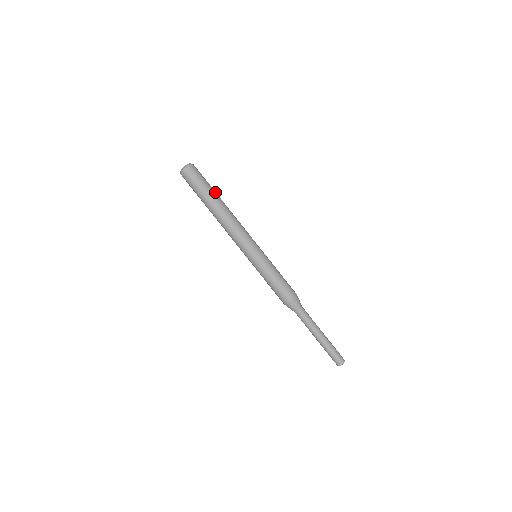
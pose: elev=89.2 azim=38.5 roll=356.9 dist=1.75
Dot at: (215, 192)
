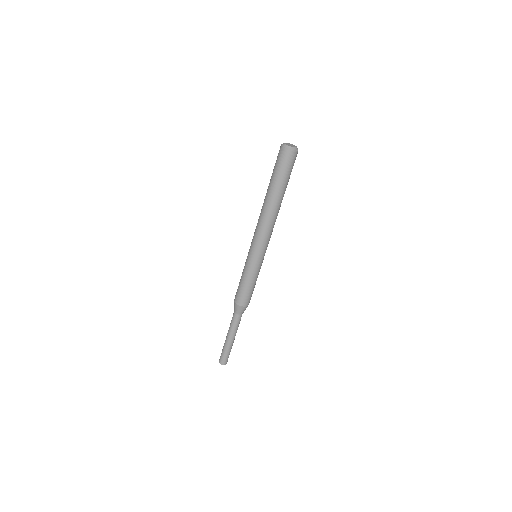
Dot at: occluded
